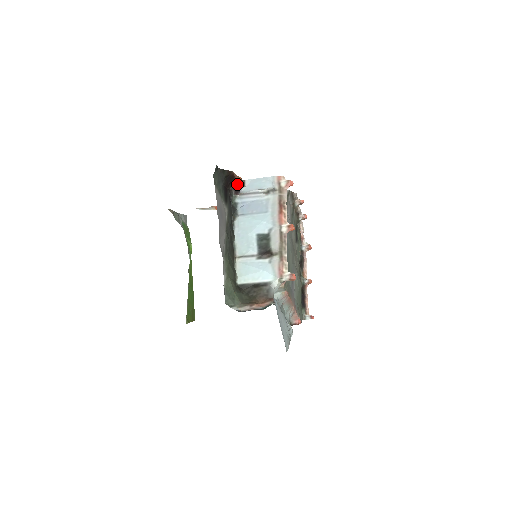
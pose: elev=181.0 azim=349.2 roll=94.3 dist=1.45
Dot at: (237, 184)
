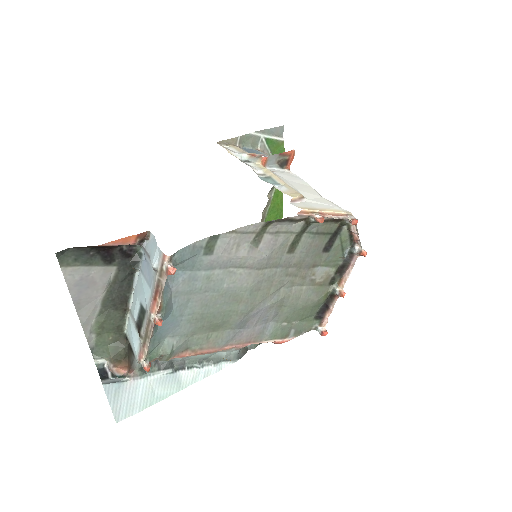
Dot at: (126, 244)
